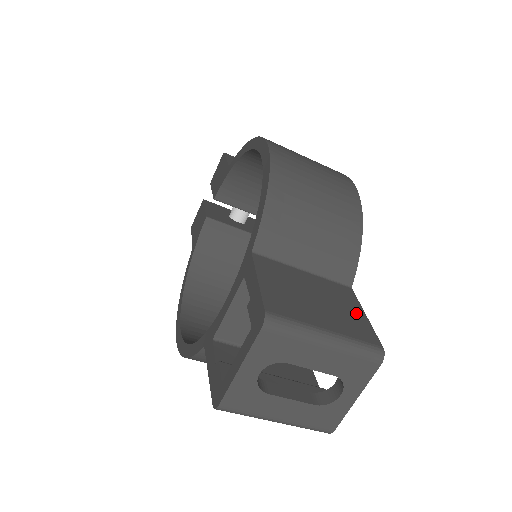
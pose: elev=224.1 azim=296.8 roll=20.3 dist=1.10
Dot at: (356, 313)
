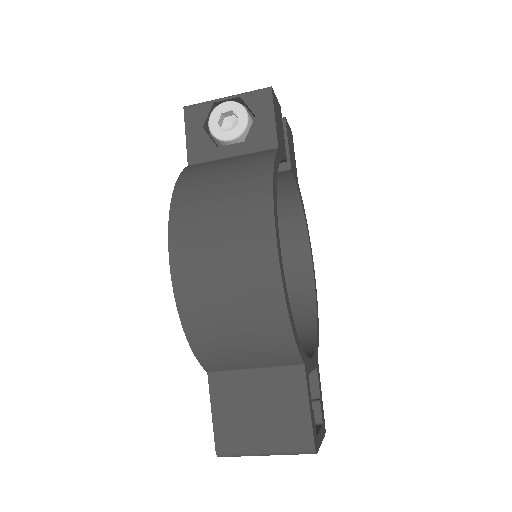
Dot at: (298, 409)
